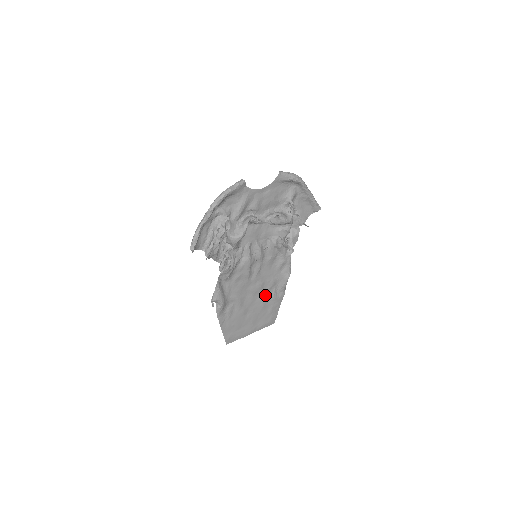
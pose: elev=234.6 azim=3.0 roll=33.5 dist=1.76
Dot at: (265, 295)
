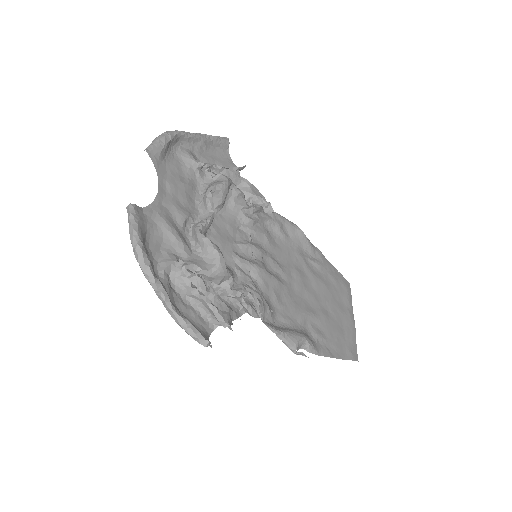
Dot at: (312, 275)
